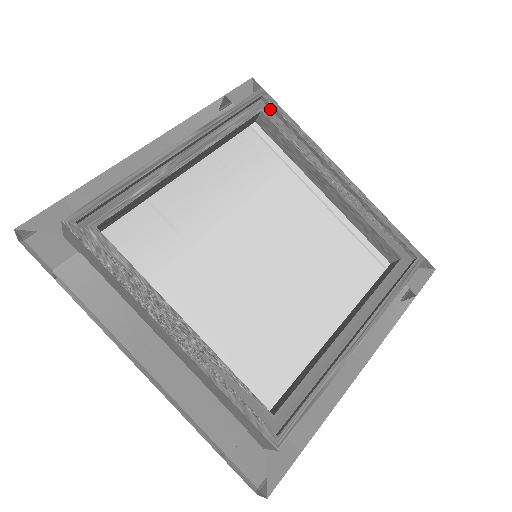
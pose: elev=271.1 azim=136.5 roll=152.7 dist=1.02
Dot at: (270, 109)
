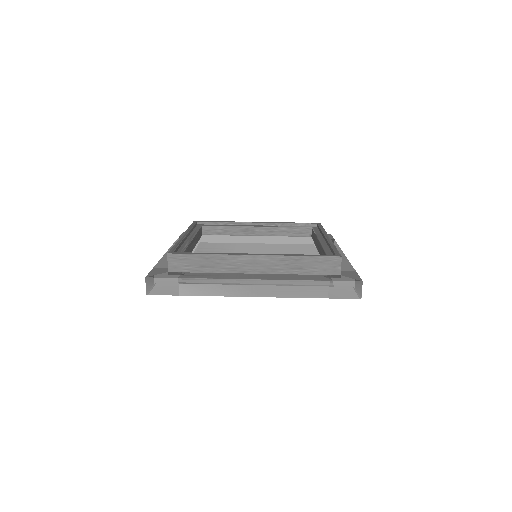
Dot at: occluded
